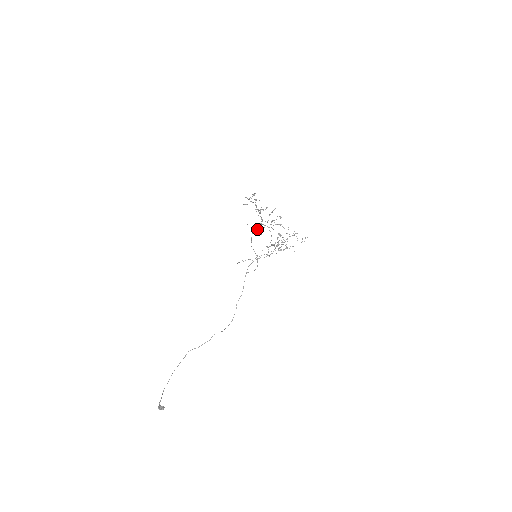
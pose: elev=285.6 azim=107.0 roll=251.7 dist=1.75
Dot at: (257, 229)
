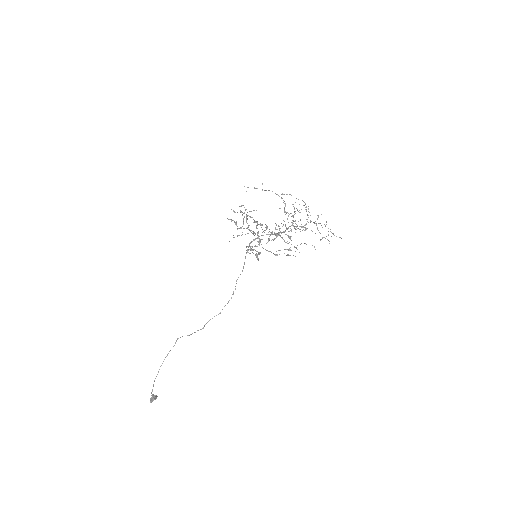
Dot at: (252, 250)
